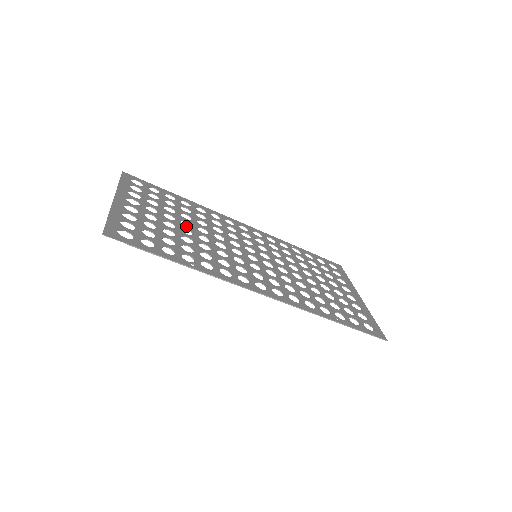
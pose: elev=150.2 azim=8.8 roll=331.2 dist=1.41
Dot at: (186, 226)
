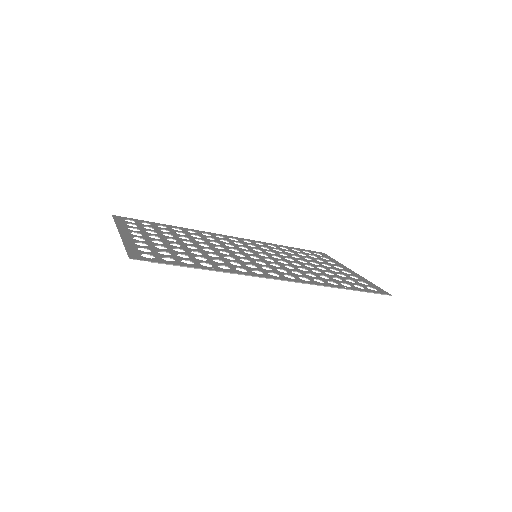
Dot at: (189, 244)
